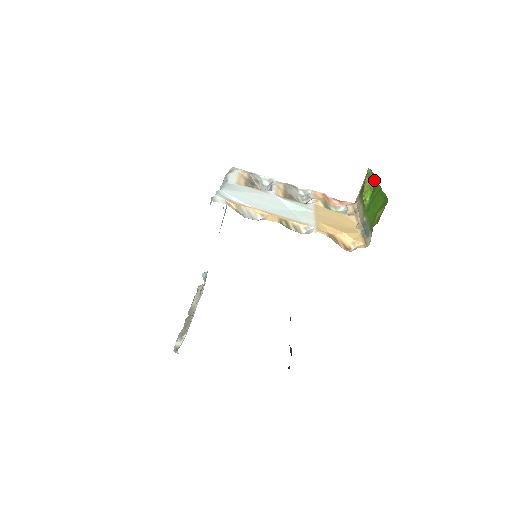
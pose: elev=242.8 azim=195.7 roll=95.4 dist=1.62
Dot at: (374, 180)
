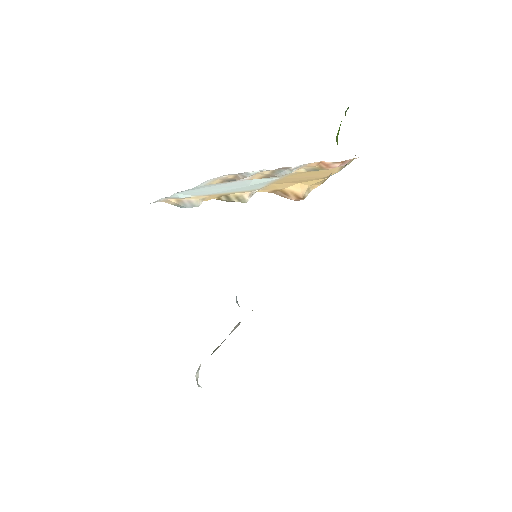
Dot at: occluded
